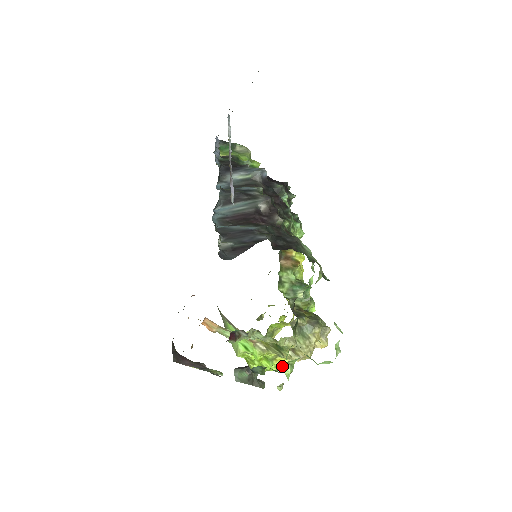
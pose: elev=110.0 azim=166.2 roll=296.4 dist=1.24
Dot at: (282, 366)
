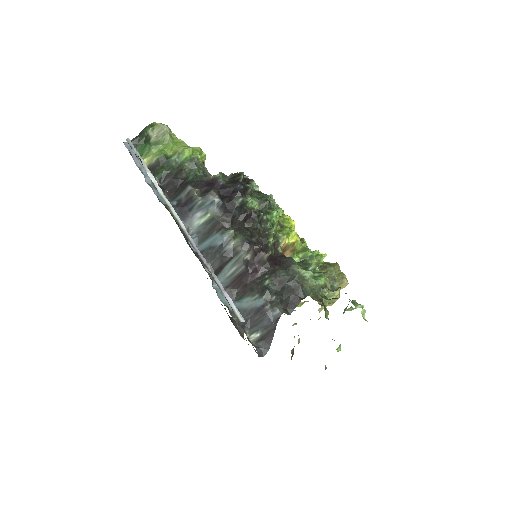
Dot at: occluded
